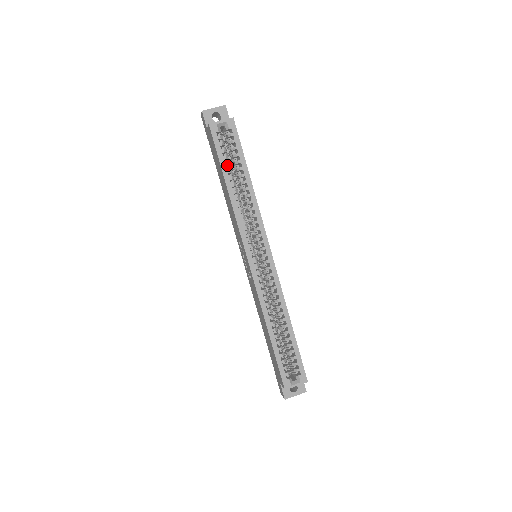
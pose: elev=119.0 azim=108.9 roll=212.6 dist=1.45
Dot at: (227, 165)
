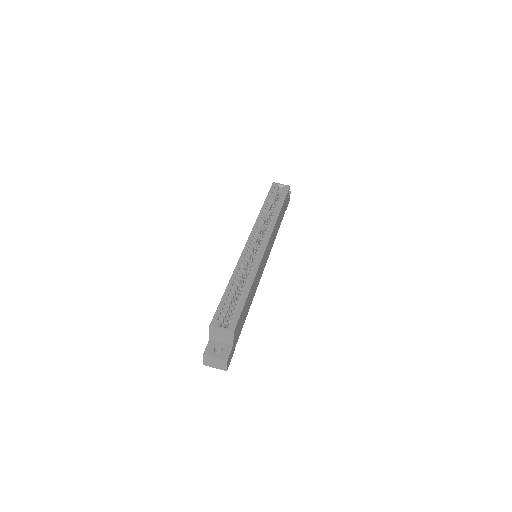
Dot at: (270, 199)
